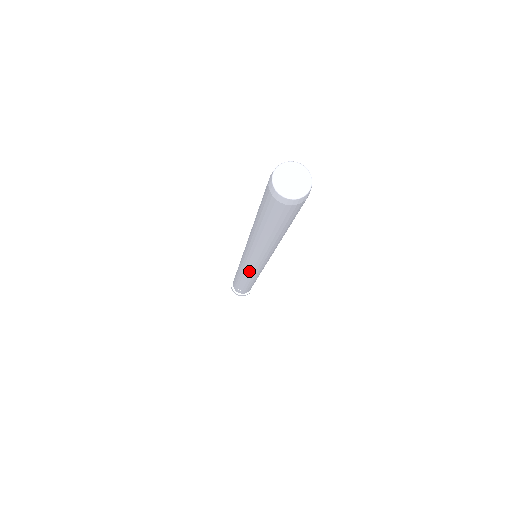
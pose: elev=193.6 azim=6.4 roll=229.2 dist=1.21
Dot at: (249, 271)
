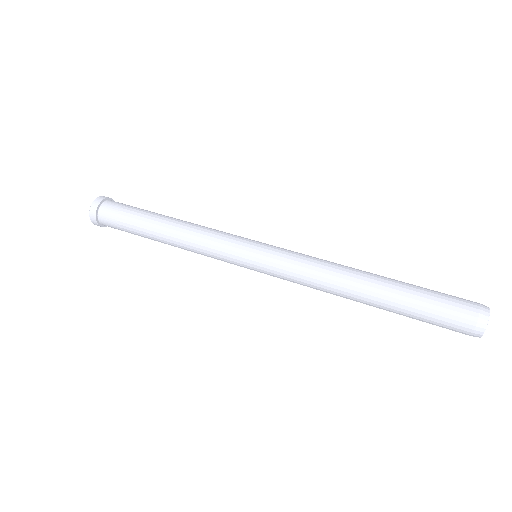
Dot at: occluded
